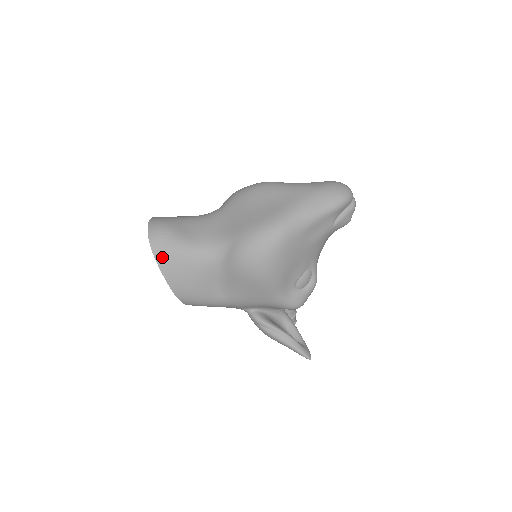
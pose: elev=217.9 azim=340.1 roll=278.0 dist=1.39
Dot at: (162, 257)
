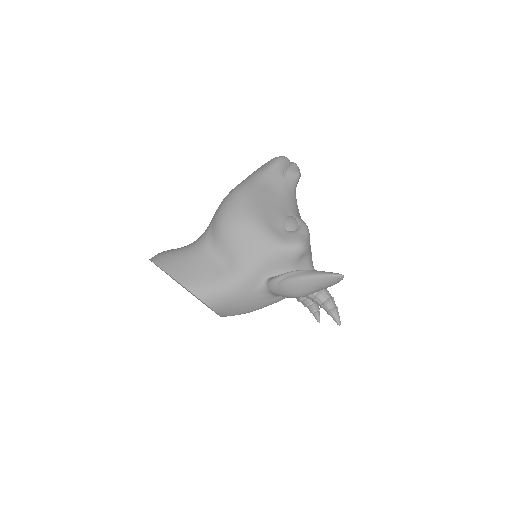
Dot at: (163, 263)
